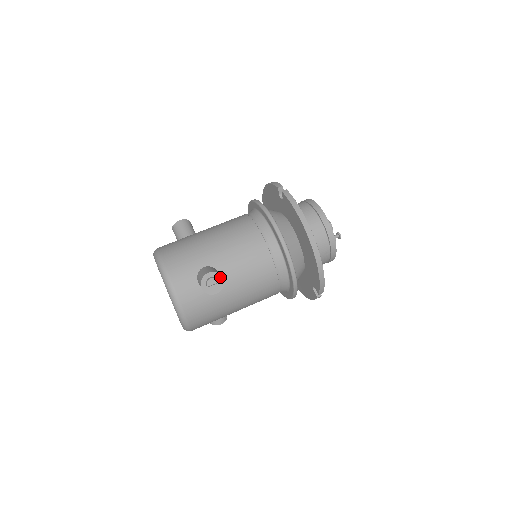
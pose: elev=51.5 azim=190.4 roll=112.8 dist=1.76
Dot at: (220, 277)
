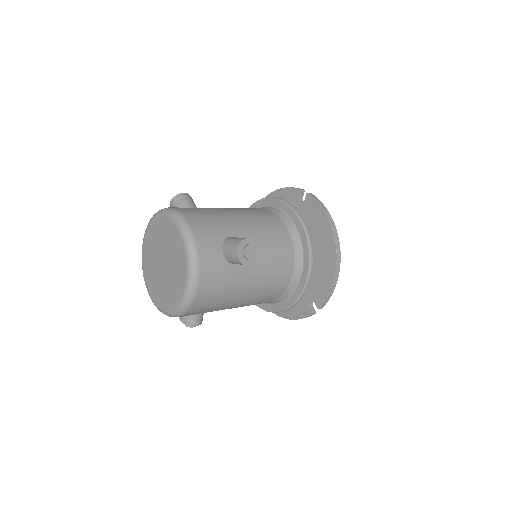
Dot at: (257, 248)
